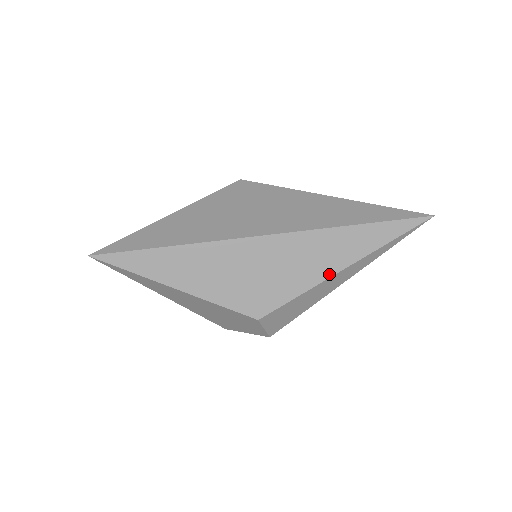
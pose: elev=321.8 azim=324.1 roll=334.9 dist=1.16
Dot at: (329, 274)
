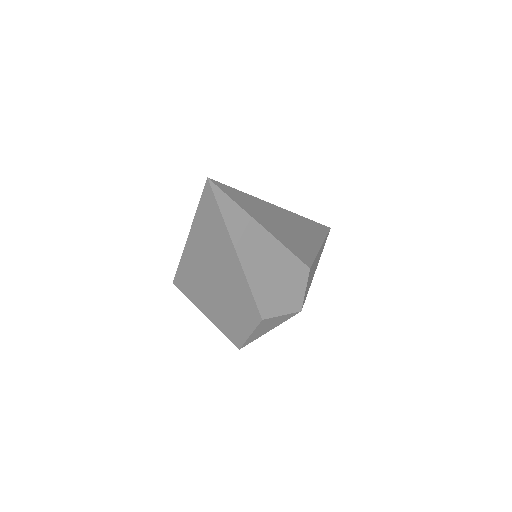
Dot at: (319, 246)
